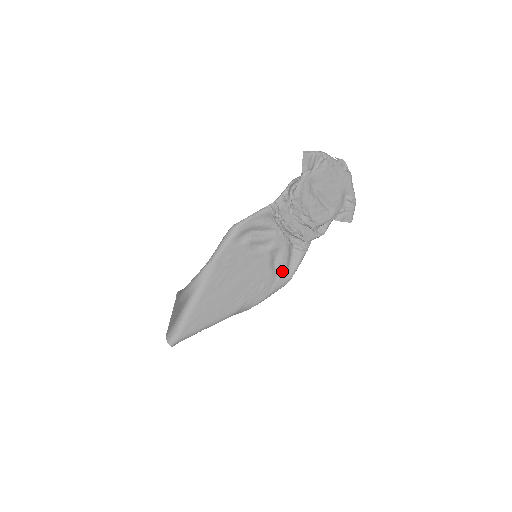
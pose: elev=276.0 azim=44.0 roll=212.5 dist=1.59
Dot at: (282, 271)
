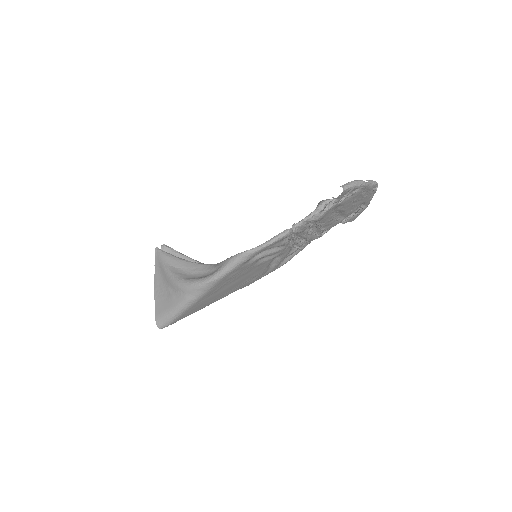
Dot at: (276, 265)
